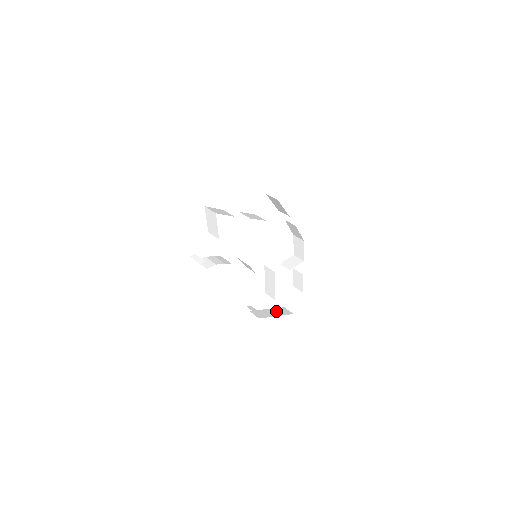
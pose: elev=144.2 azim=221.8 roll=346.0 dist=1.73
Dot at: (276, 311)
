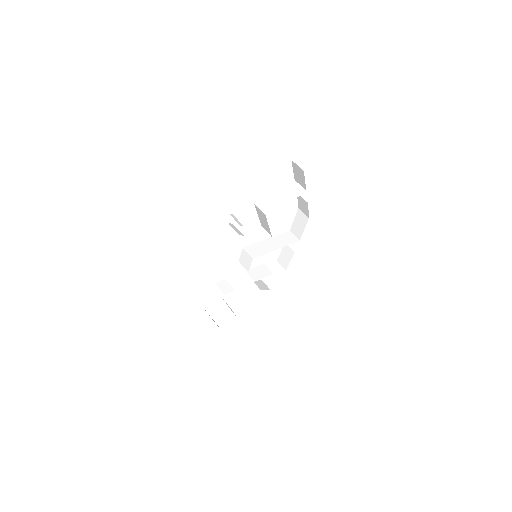
Dot at: occluded
